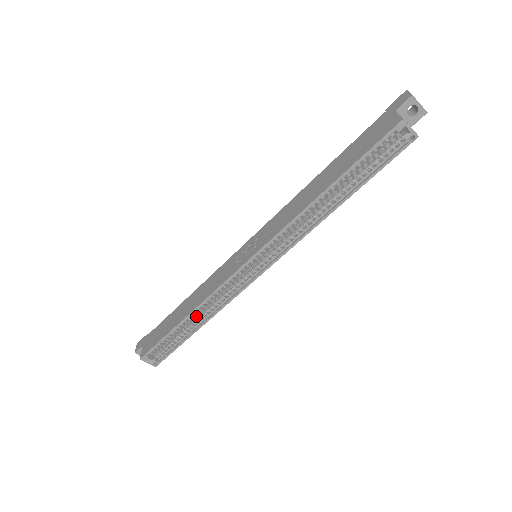
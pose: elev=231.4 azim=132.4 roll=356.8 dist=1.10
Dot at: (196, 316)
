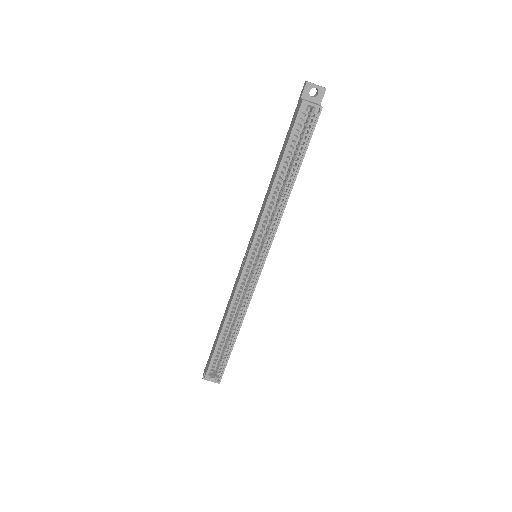
Dot at: (232, 325)
